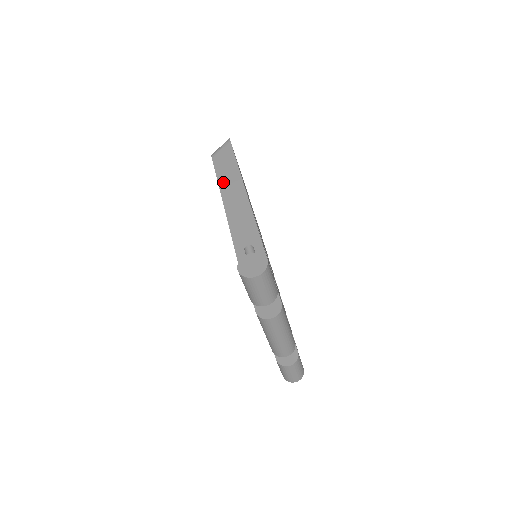
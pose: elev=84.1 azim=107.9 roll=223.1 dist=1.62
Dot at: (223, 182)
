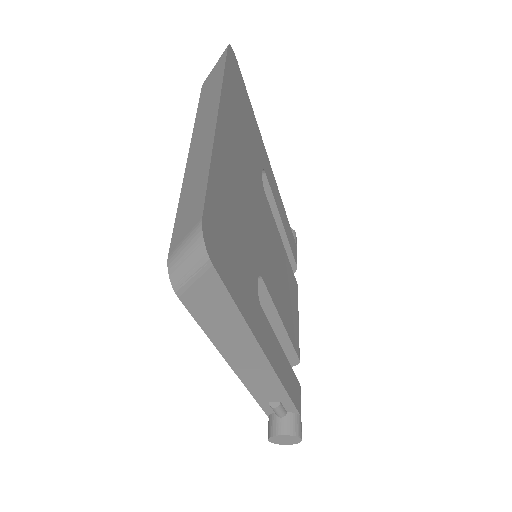
Dot at: (220, 341)
